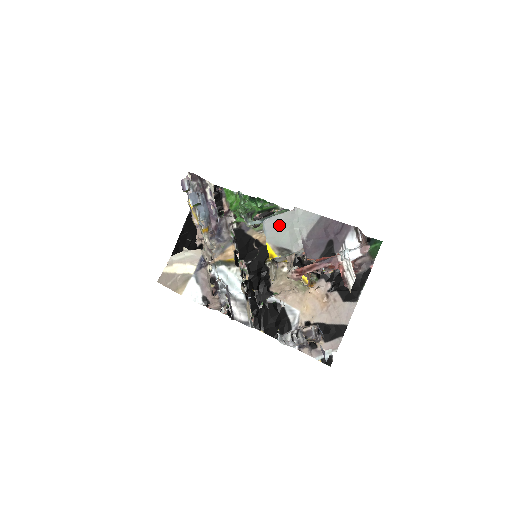
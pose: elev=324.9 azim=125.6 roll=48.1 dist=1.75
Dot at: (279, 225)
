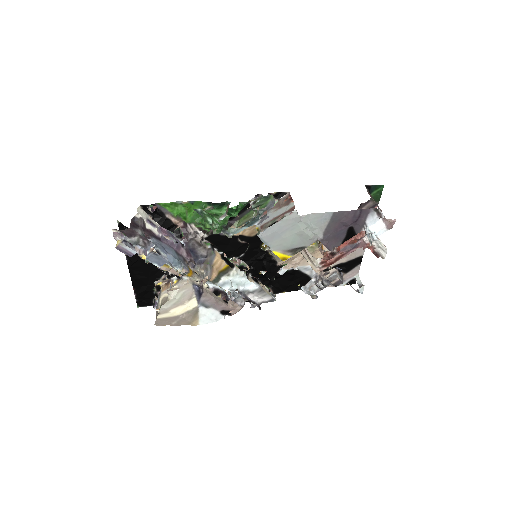
Dot at: (282, 233)
